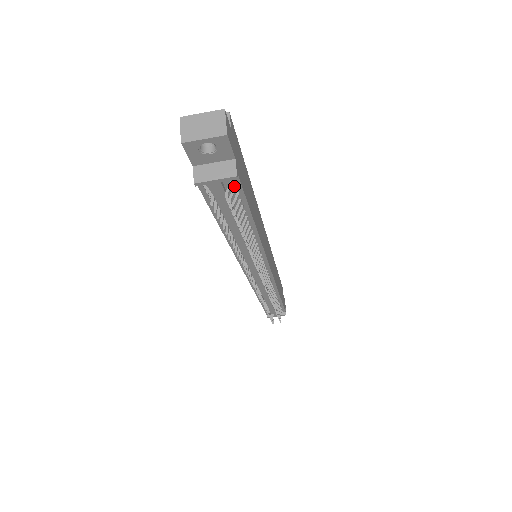
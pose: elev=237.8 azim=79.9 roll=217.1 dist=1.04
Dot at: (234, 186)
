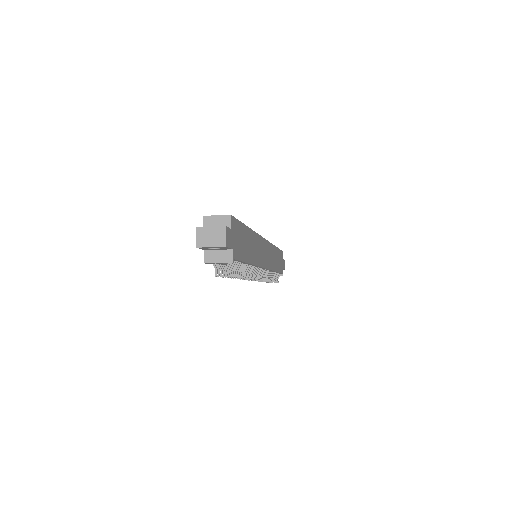
Dot at: occluded
